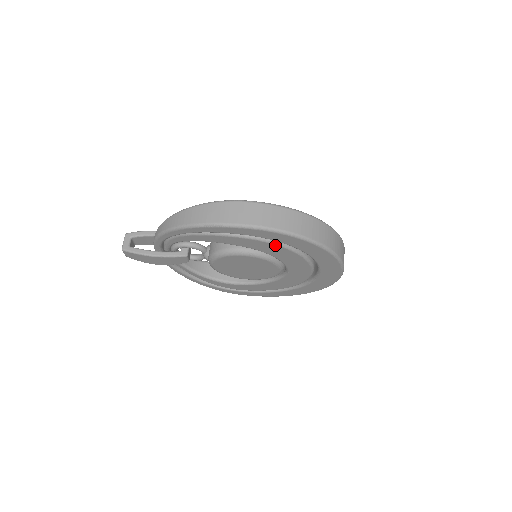
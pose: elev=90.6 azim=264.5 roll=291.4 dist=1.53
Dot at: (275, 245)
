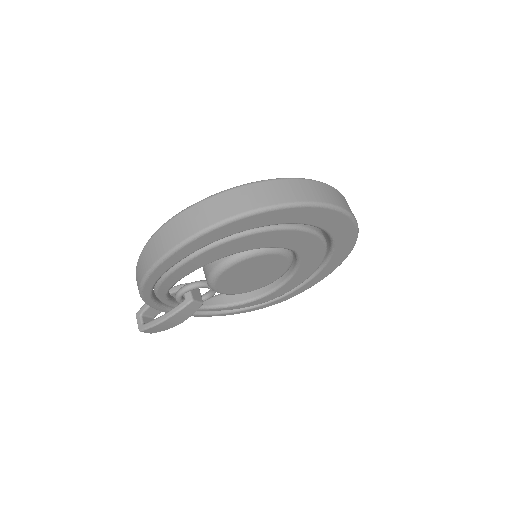
Dot at: (236, 239)
